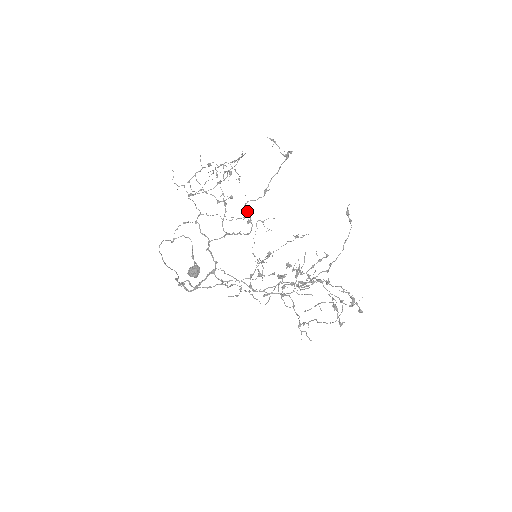
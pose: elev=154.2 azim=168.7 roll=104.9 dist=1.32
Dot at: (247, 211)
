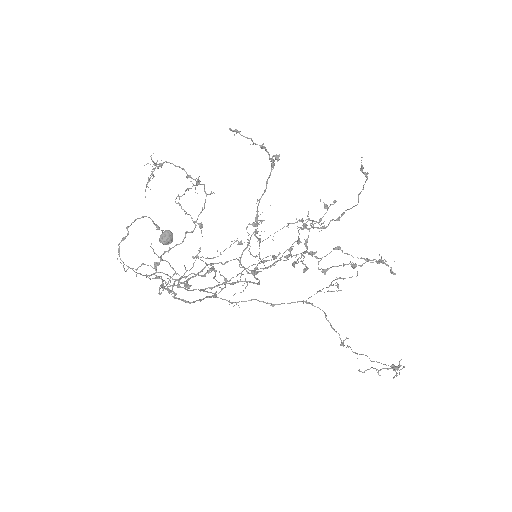
Dot at: (248, 273)
